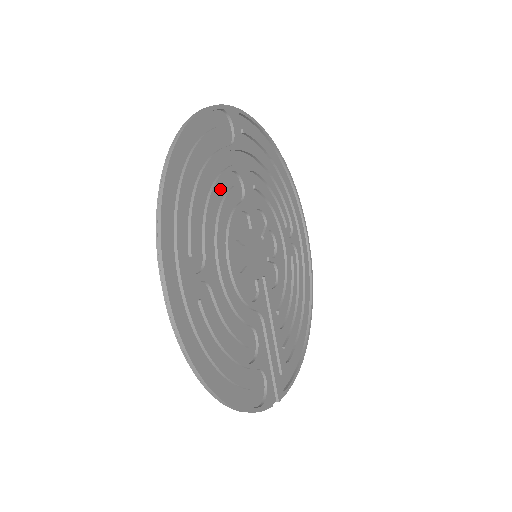
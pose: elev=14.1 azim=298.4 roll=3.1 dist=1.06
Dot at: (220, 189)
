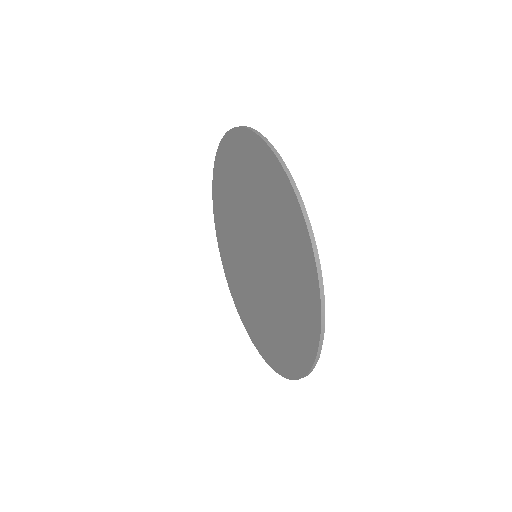
Dot at: (277, 230)
